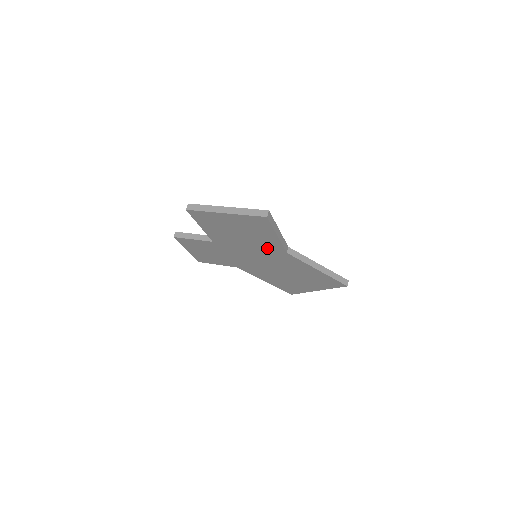
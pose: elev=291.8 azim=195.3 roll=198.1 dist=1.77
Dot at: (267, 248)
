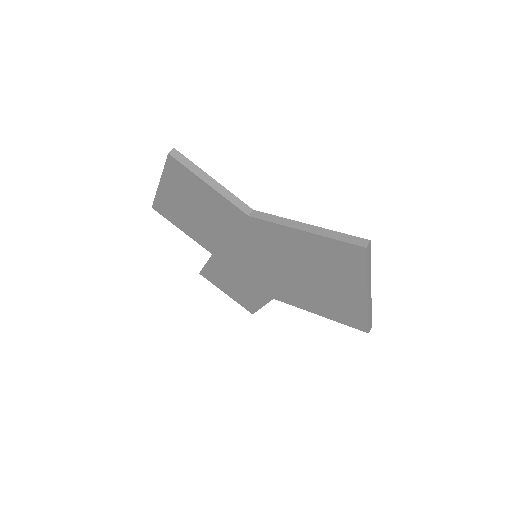
Dot at: (234, 223)
